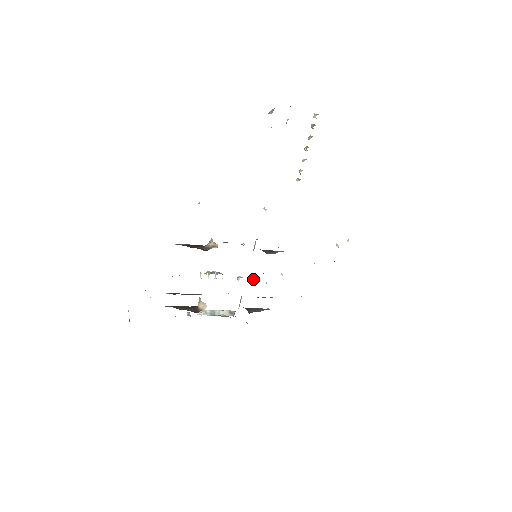
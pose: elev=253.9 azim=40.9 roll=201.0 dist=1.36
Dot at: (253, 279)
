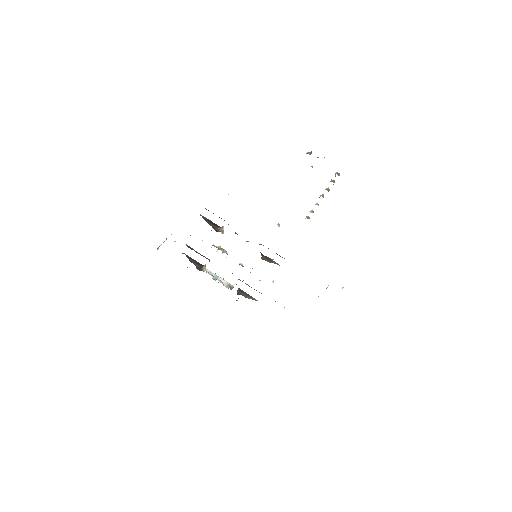
Dot at: occluded
